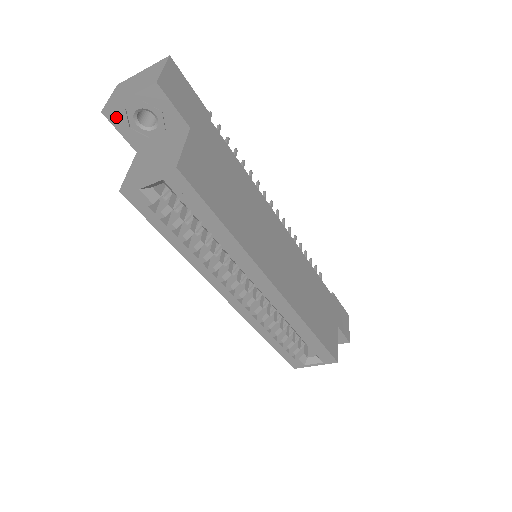
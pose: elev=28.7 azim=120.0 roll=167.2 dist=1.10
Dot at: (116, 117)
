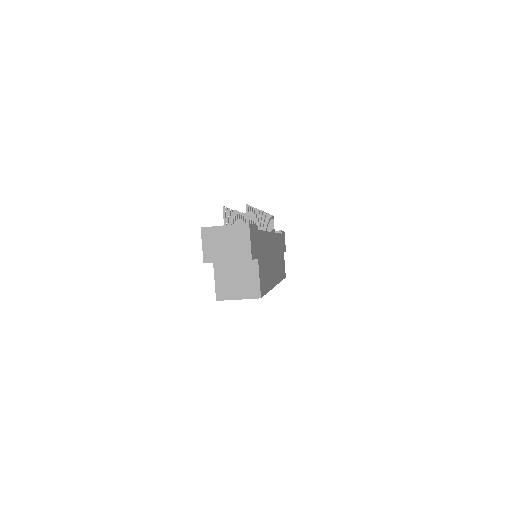
Dot at: occluded
